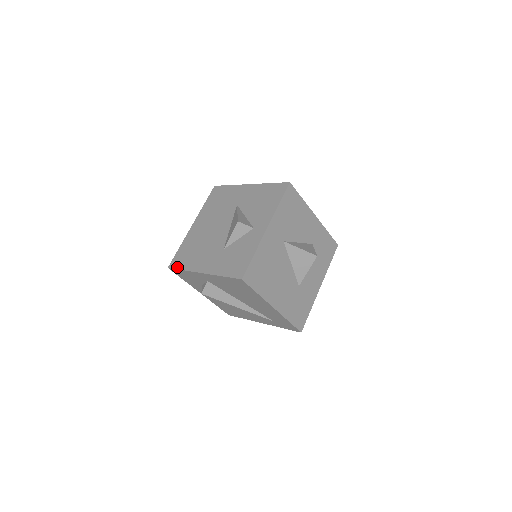
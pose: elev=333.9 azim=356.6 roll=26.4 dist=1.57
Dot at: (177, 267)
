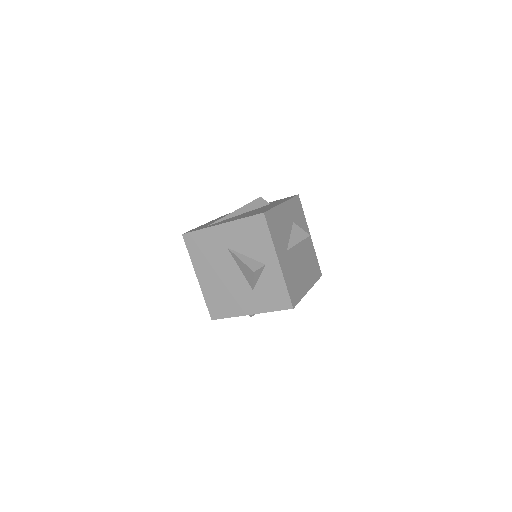
Dot at: (221, 317)
